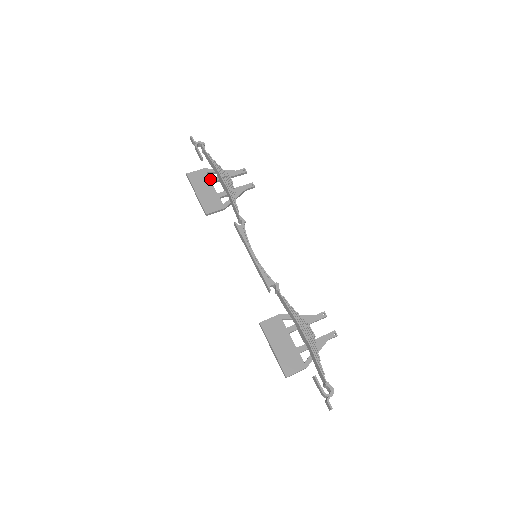
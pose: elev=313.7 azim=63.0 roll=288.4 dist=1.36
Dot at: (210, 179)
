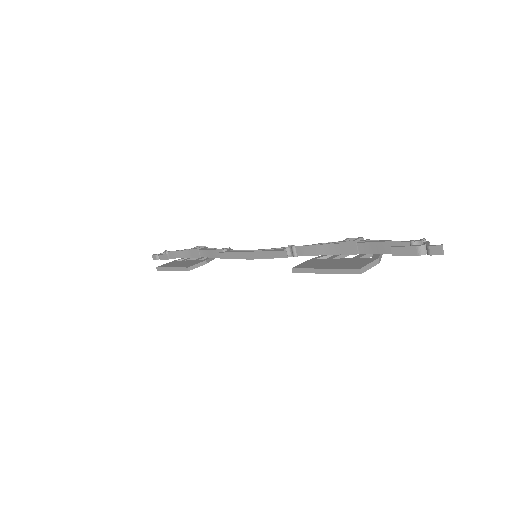
Dot at: (182, 260)
